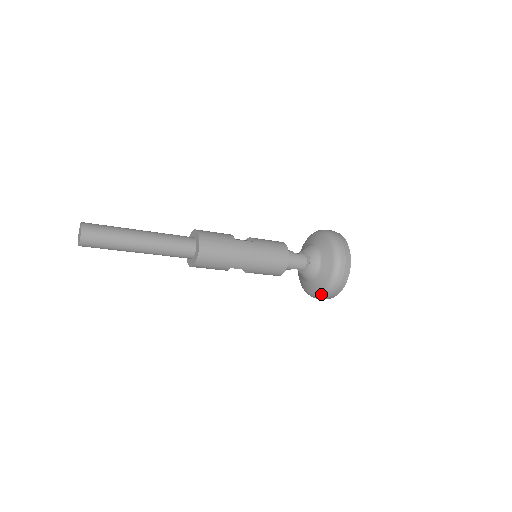
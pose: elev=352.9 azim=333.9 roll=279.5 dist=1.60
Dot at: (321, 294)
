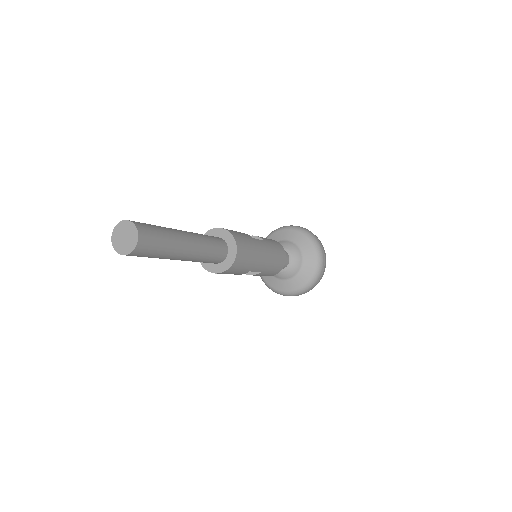
Dot at: (300, 291)
